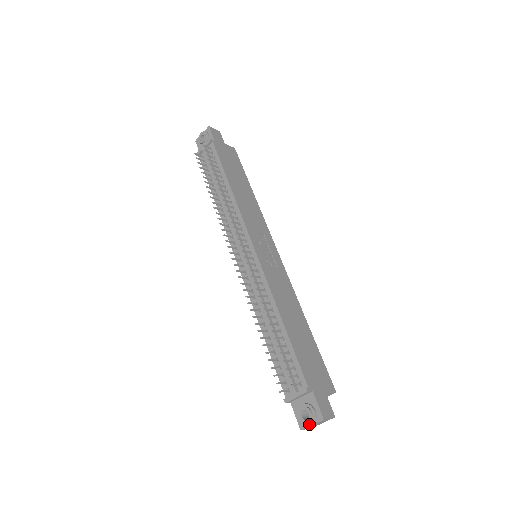
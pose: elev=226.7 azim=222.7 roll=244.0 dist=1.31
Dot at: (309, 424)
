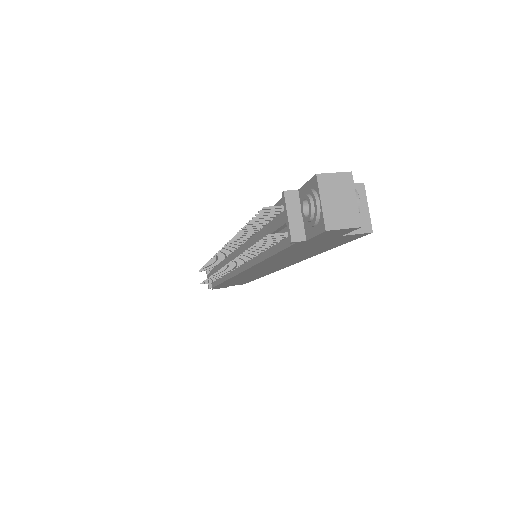
Dot at: (315, 205)
